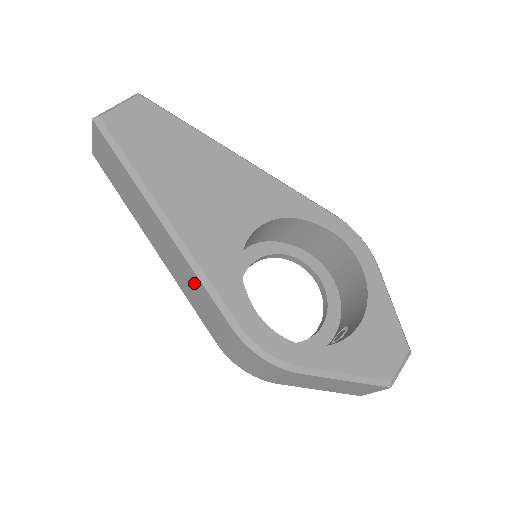
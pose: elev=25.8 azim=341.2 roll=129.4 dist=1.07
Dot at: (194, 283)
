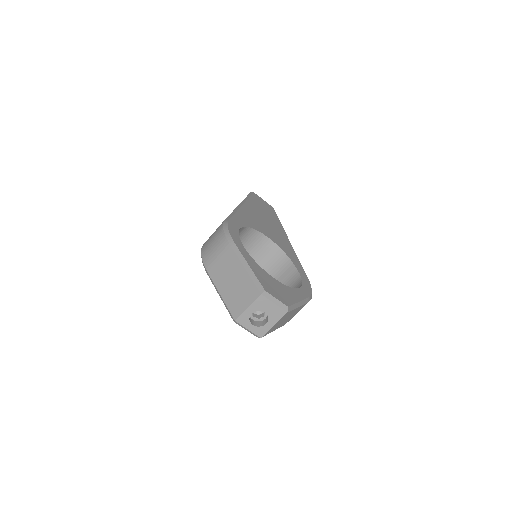
Dot at: occluded
